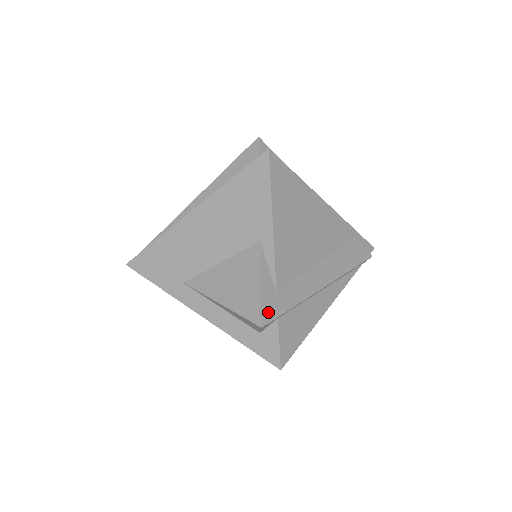
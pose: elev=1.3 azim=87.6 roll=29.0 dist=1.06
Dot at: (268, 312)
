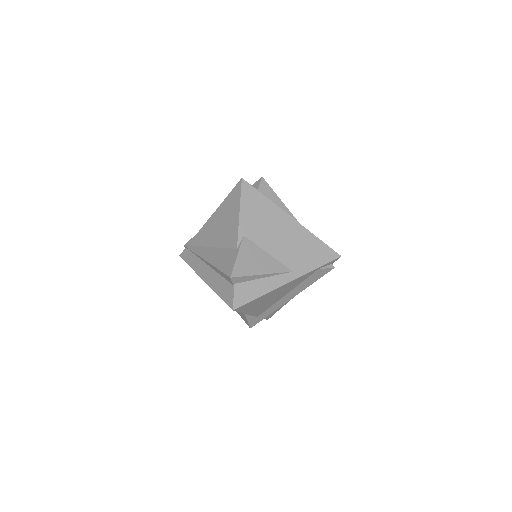
Dot at: (253, 324)
